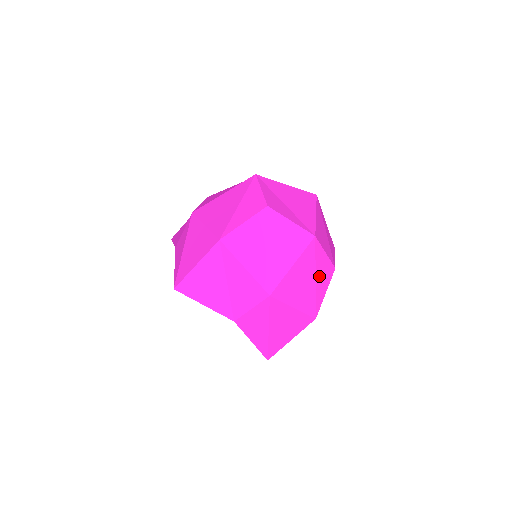
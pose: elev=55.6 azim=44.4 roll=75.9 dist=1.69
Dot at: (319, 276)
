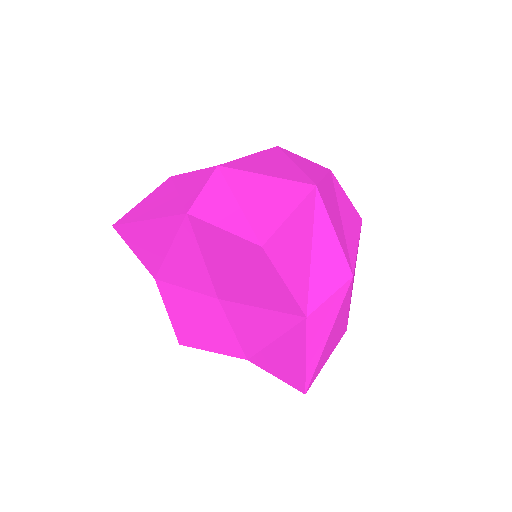
Dot at: occluded
